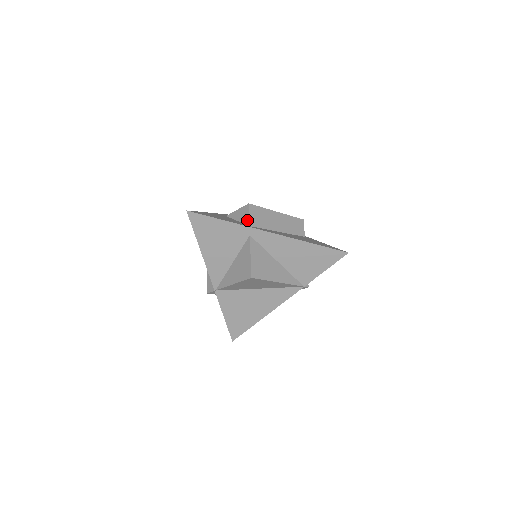
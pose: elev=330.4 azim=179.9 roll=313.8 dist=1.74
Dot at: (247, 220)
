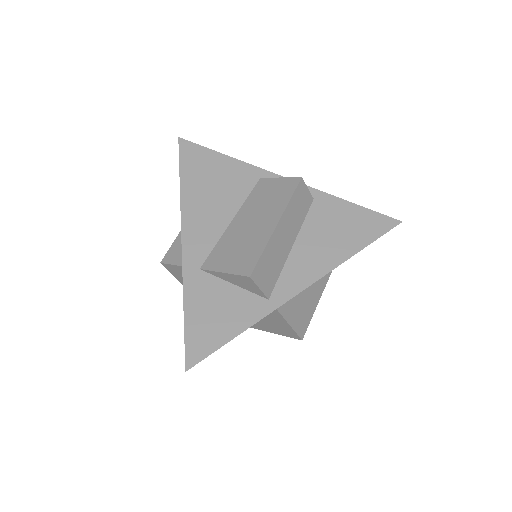
Dot at: (259, 293)
